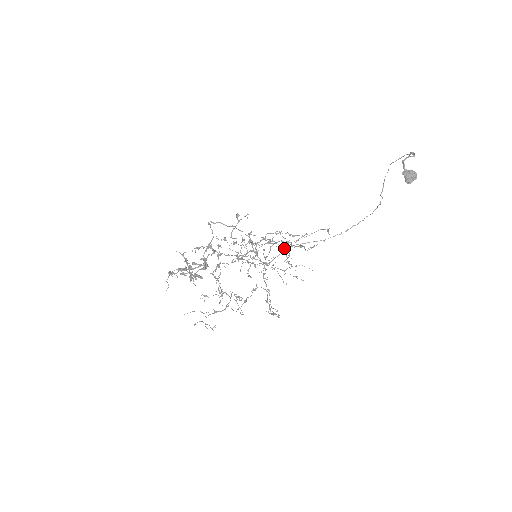
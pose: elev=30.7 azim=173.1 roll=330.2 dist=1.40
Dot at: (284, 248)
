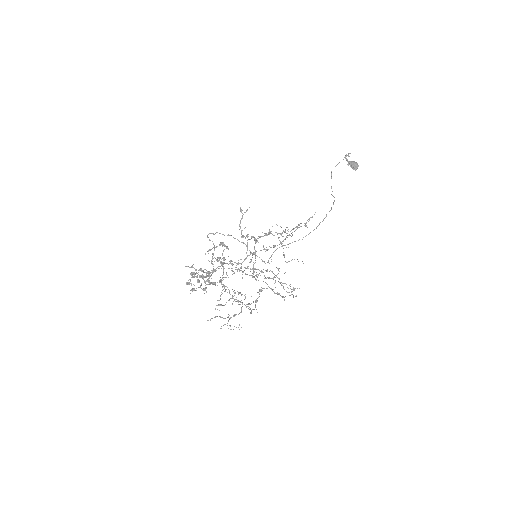
Dot at: occluded
